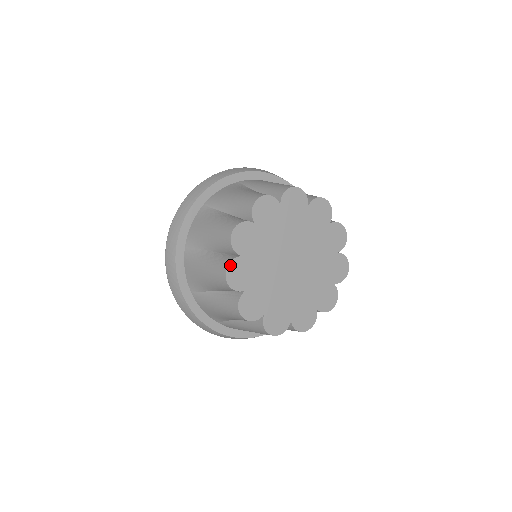
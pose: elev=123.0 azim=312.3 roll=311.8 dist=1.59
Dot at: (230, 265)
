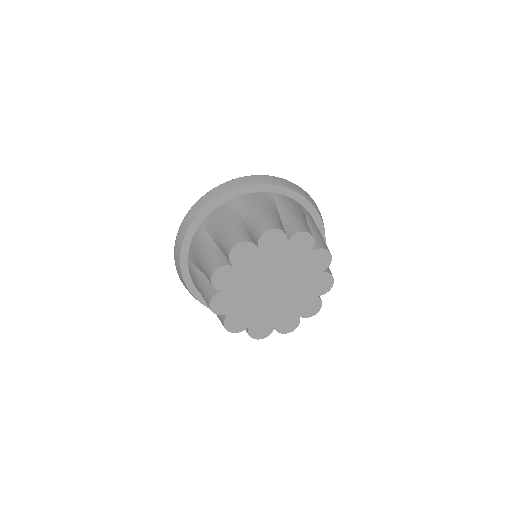
Dot at: (220, 268)
